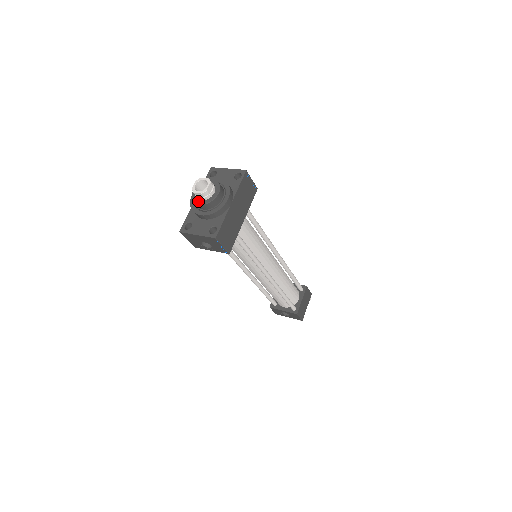
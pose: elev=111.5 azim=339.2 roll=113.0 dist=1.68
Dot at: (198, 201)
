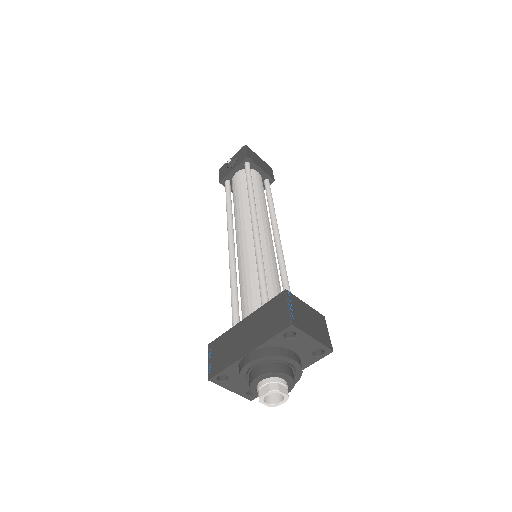
Dot at: (256, 393)
